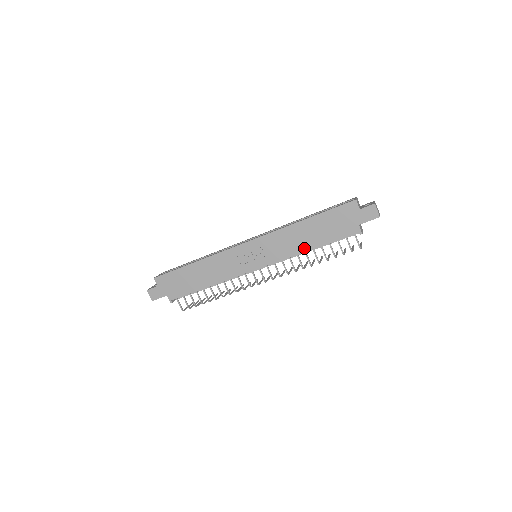
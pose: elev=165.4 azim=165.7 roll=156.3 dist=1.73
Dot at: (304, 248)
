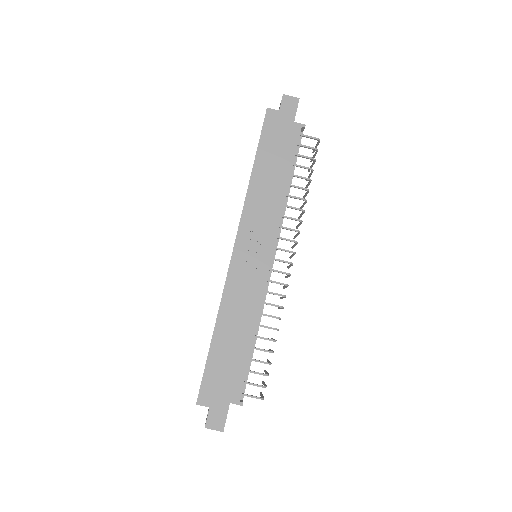
Dot at: (282, 191)
